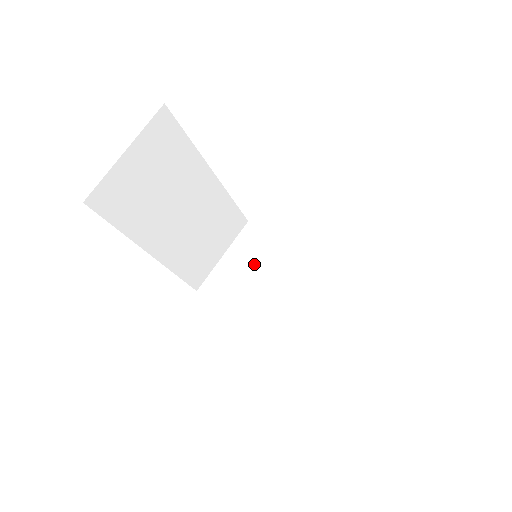
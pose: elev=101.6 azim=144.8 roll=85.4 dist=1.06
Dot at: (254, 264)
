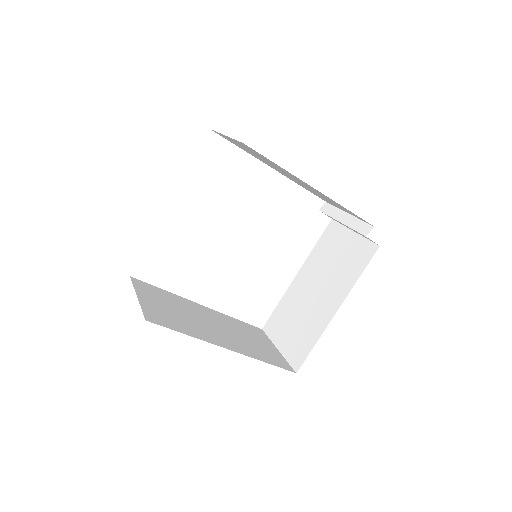
Dot at: (291, 319)
